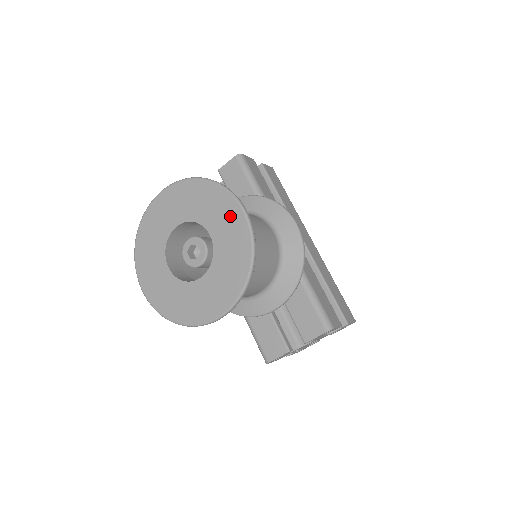
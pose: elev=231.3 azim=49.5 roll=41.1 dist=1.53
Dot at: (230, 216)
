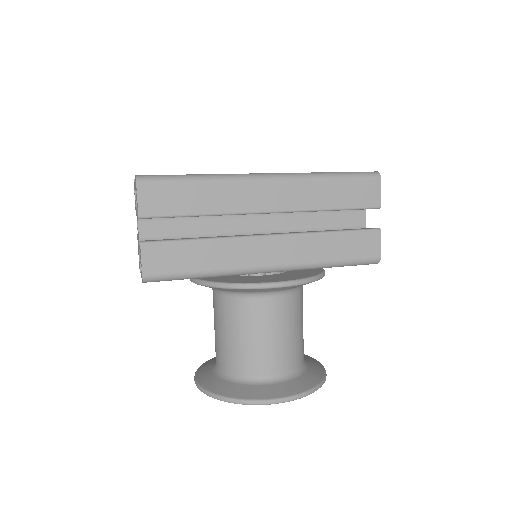
Dot at: occluded
